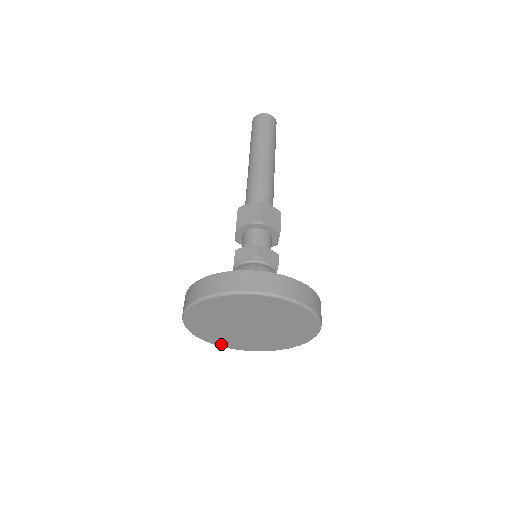
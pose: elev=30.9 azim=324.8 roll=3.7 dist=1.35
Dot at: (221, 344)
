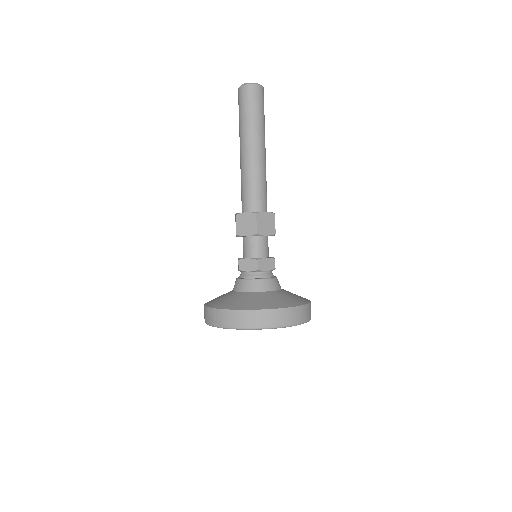
Dot at: occluded
